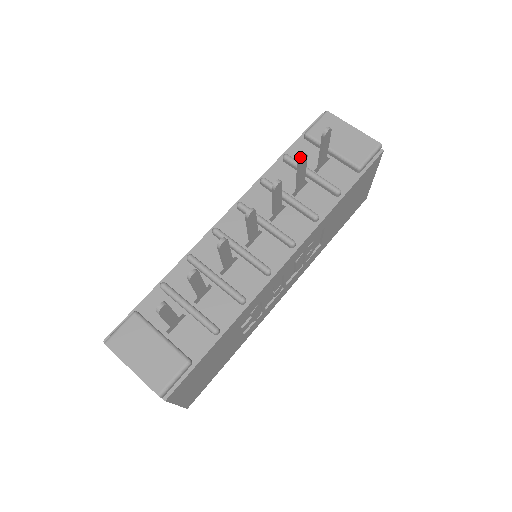
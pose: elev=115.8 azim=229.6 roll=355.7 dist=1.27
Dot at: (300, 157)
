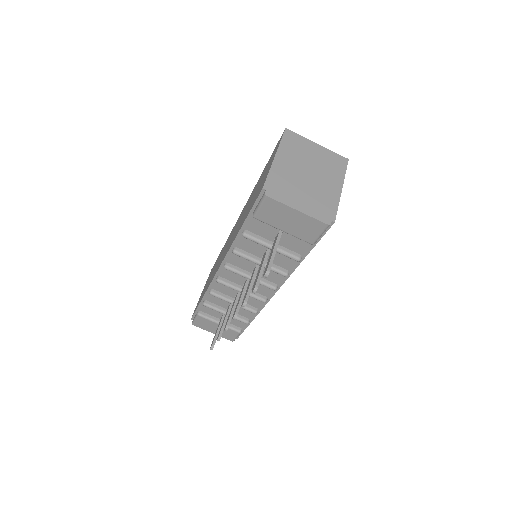
Dot at: occluded
